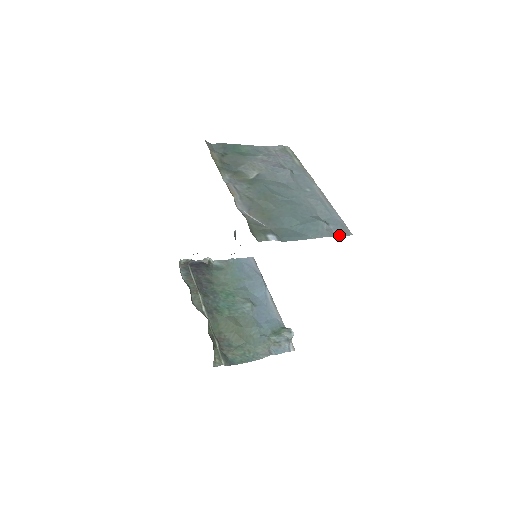
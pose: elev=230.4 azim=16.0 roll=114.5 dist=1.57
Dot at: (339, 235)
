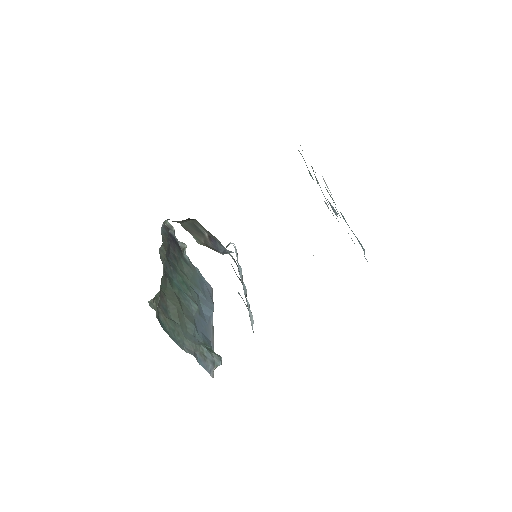
Dot at: occluded
